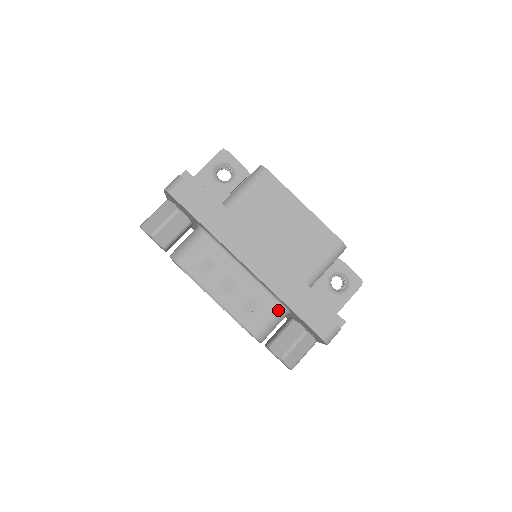
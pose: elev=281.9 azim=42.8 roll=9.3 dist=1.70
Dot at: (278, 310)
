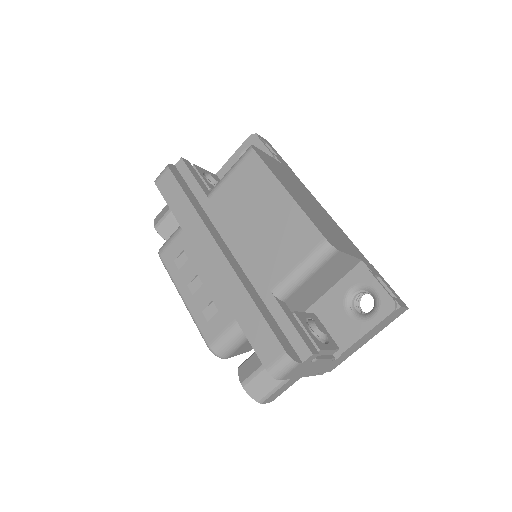
Dot at: (236, 321)
